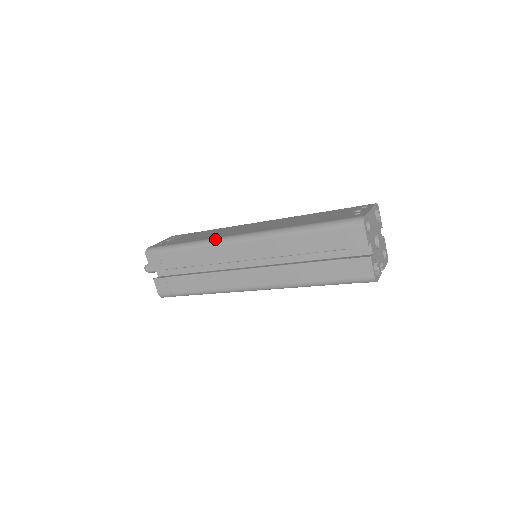
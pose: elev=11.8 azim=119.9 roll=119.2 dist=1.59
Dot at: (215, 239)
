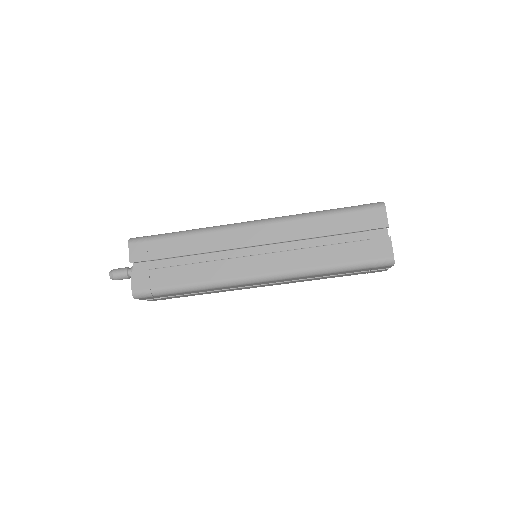
Dot at: (222, 225)
